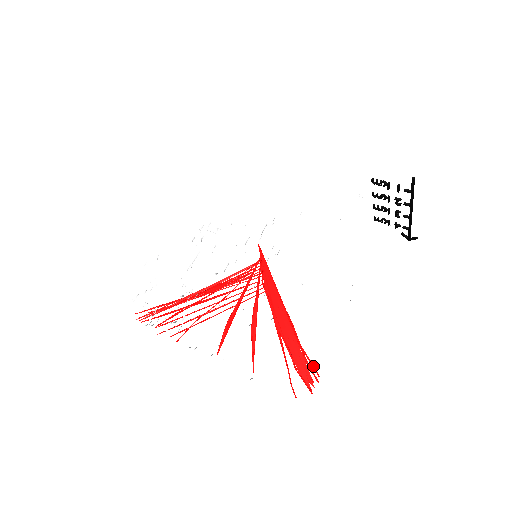
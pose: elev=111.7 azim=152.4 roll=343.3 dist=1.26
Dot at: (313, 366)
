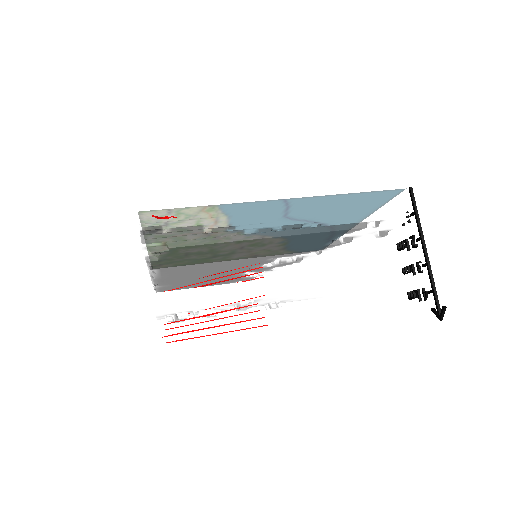
Dot at: occluded
